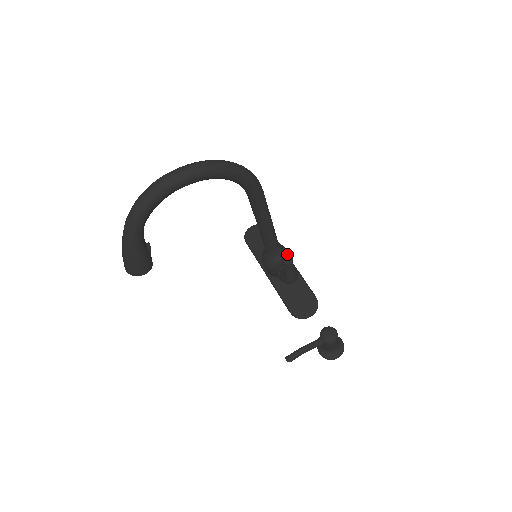
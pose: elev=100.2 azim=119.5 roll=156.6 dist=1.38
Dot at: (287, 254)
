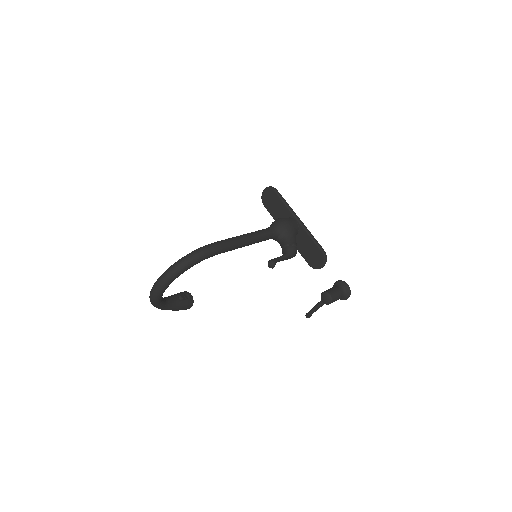
Dot at: (285, 230)
